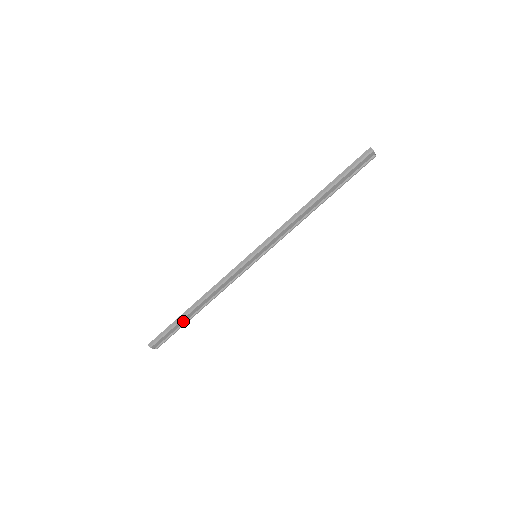
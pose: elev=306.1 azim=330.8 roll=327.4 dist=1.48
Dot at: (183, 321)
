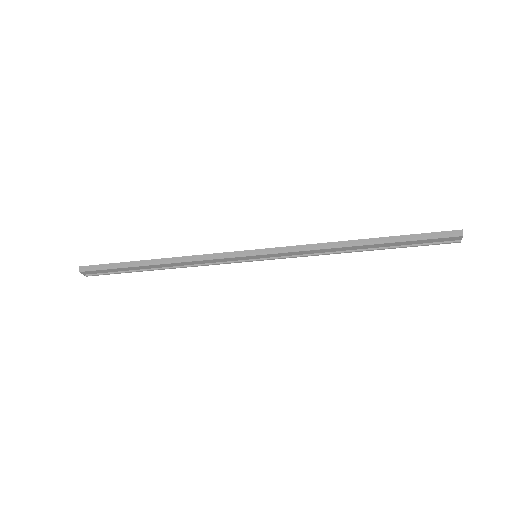
Dot at: (132, 268)
